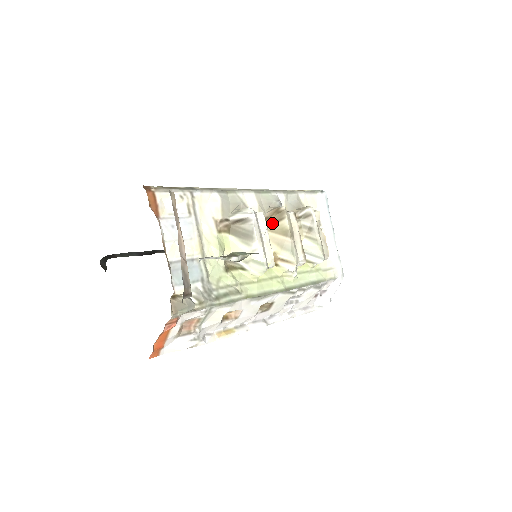
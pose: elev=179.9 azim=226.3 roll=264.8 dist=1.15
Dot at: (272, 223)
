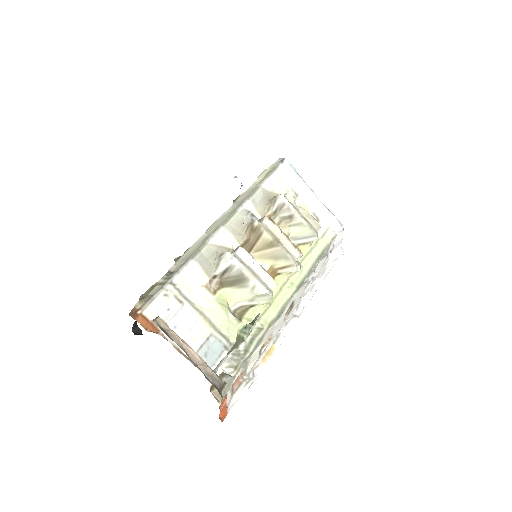
Dot at: (254, 243)
